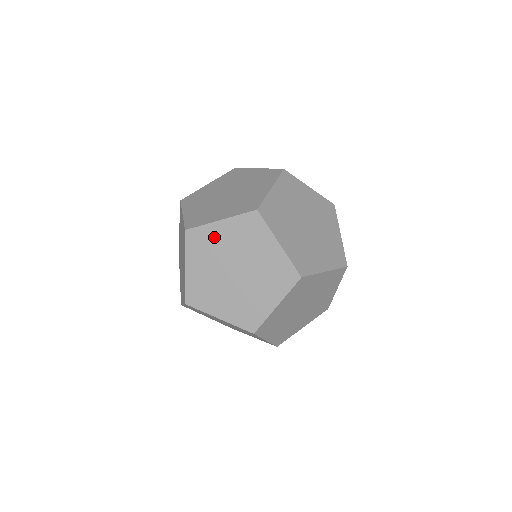
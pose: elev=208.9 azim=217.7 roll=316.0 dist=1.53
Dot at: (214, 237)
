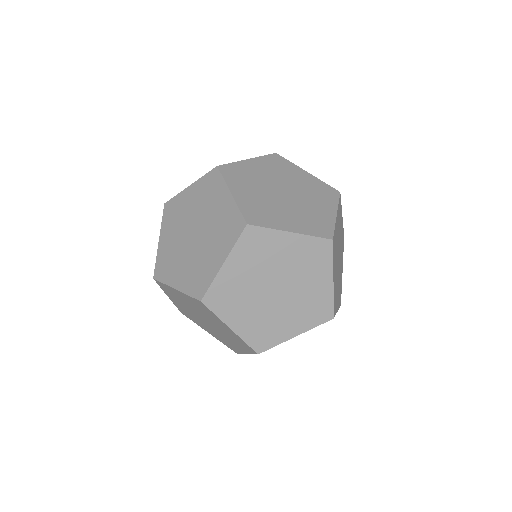
Dot at: occluded
